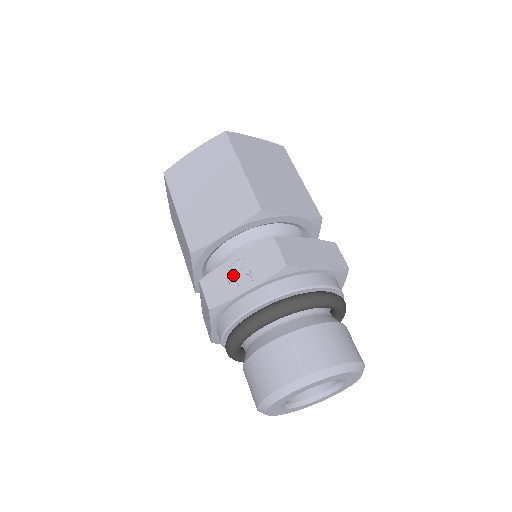
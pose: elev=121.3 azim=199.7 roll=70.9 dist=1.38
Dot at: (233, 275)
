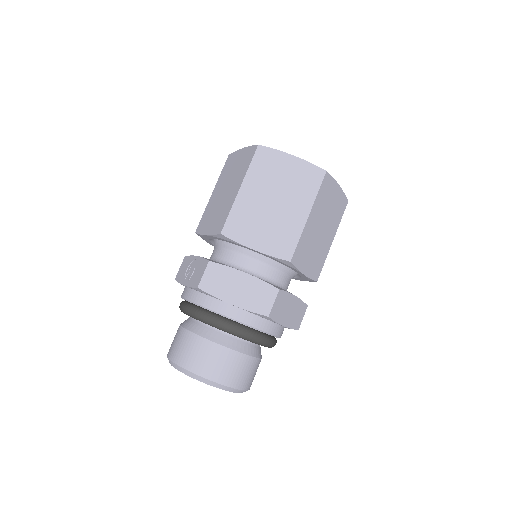
Dot at: (189, 268)
